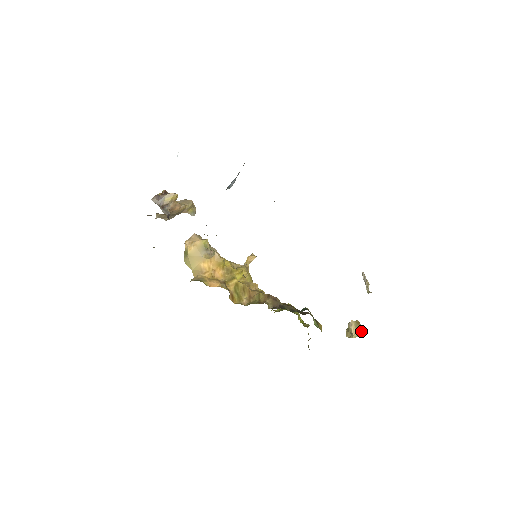
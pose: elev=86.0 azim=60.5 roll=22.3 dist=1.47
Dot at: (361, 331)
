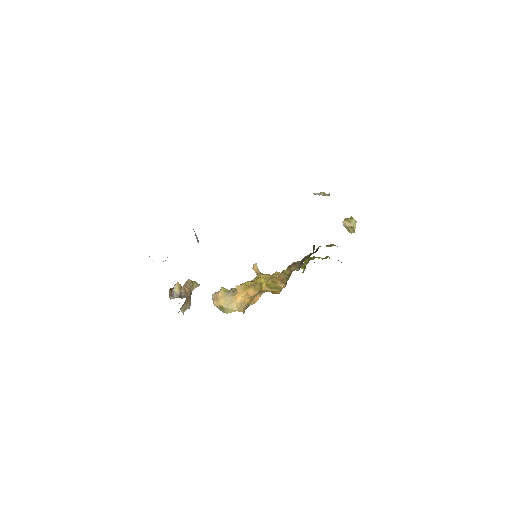
Dot at: (354, 220)
